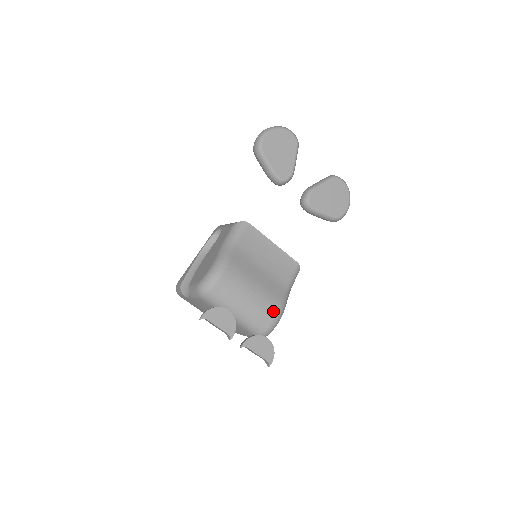
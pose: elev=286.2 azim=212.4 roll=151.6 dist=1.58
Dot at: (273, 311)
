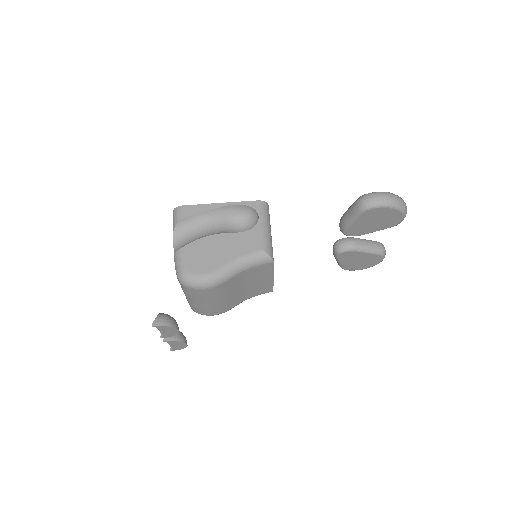
Dot at: (216, 313)
